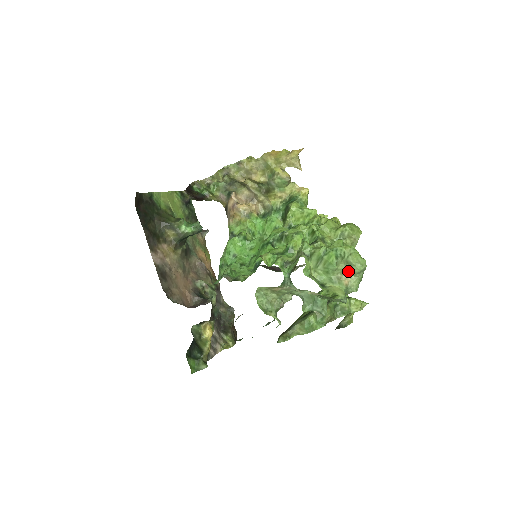
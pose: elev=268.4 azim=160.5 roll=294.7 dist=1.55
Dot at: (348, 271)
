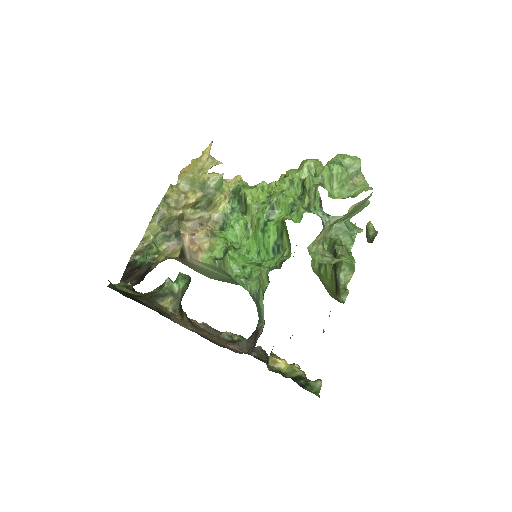
Dot at: (352, 174)
